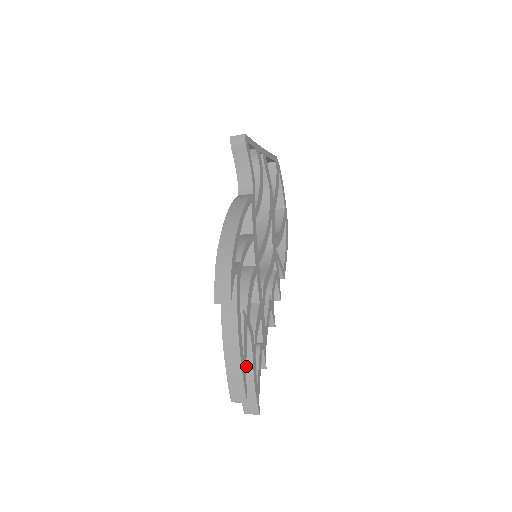
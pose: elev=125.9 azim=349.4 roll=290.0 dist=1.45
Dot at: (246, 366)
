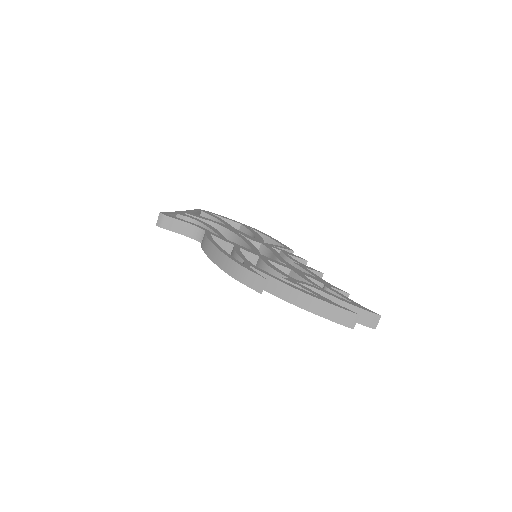
Dot at: occluded
